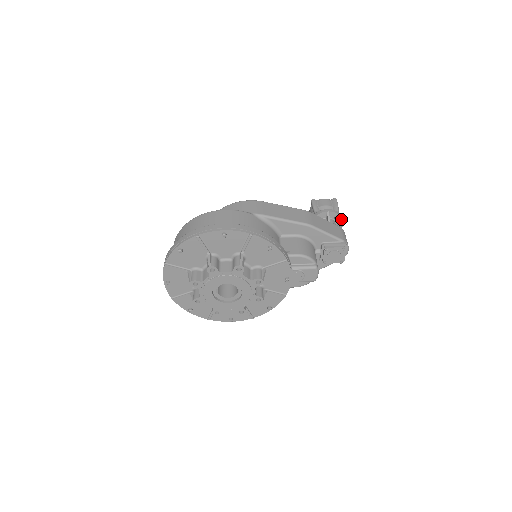
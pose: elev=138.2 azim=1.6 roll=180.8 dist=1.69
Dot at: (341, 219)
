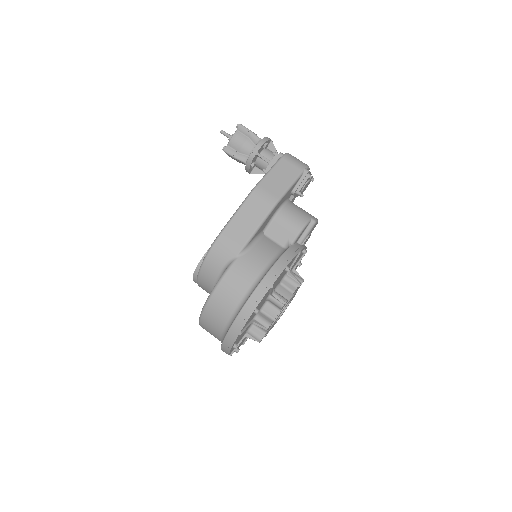
Dot at: (268, 141)
